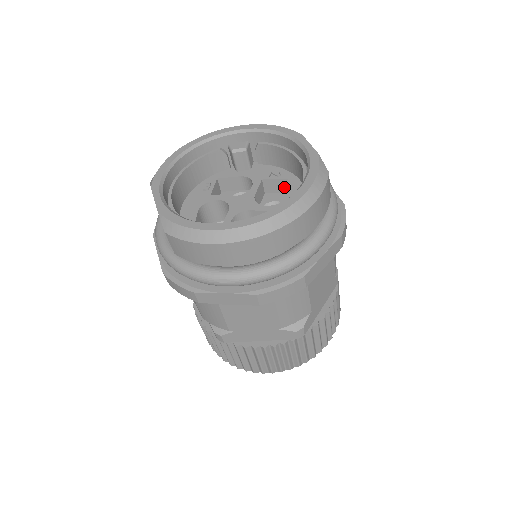
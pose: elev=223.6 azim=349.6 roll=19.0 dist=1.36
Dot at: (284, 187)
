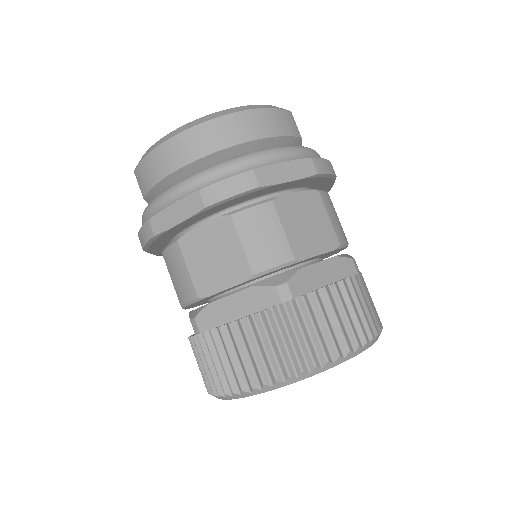
Dot at: occluded
